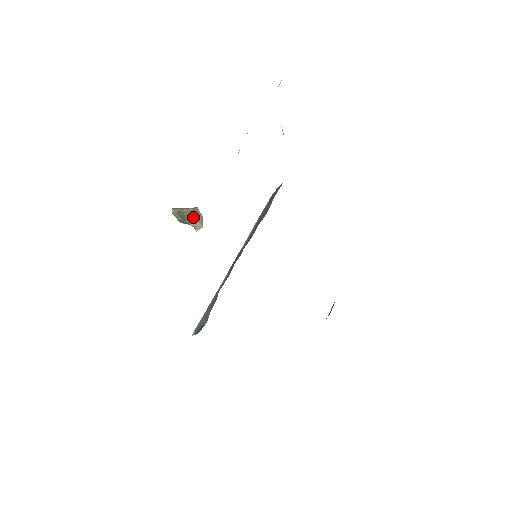
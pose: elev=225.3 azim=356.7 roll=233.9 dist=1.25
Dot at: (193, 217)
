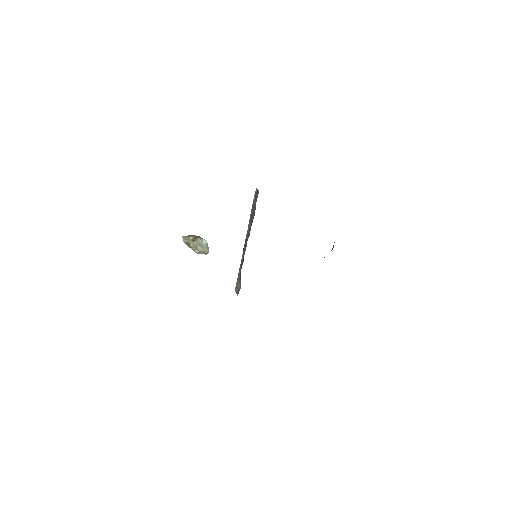
Dot at: (199, 251)
